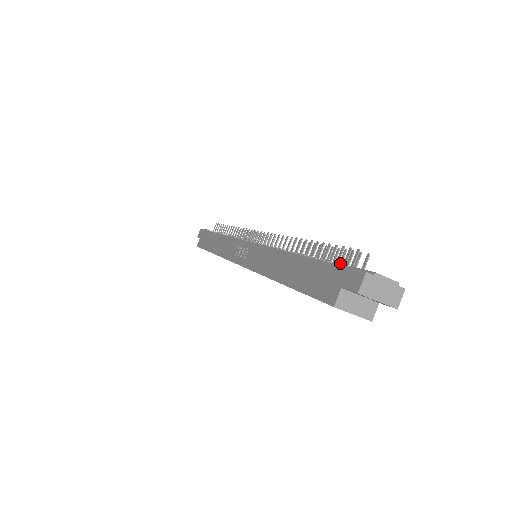
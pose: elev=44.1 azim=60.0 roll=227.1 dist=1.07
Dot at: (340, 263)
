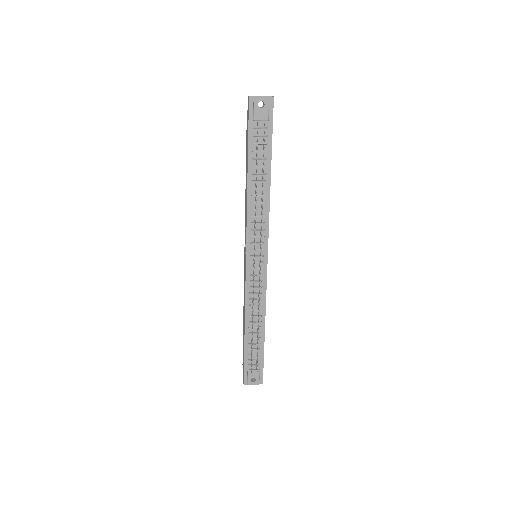
Dot at: (257, 353)
